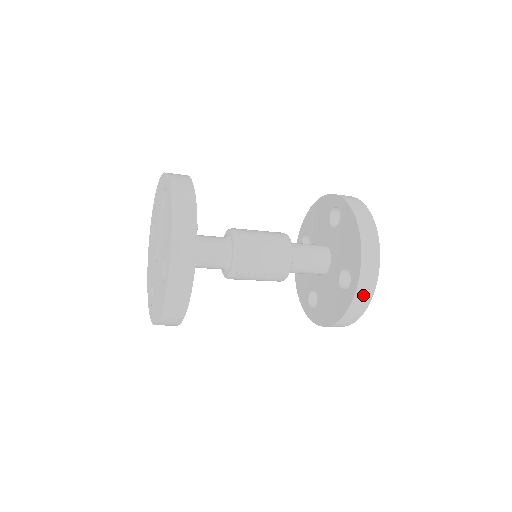
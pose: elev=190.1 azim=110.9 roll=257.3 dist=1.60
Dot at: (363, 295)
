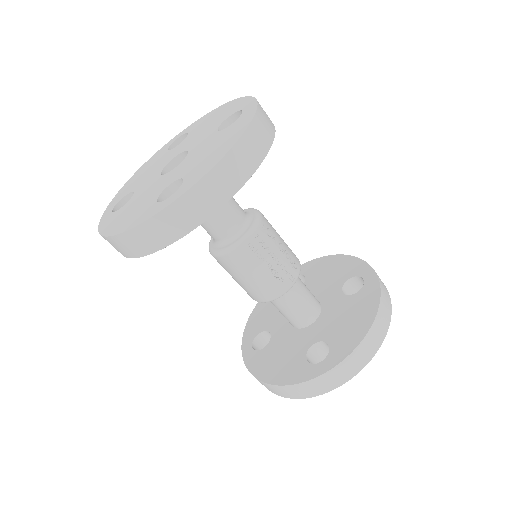
Dot at: (382, 283)
